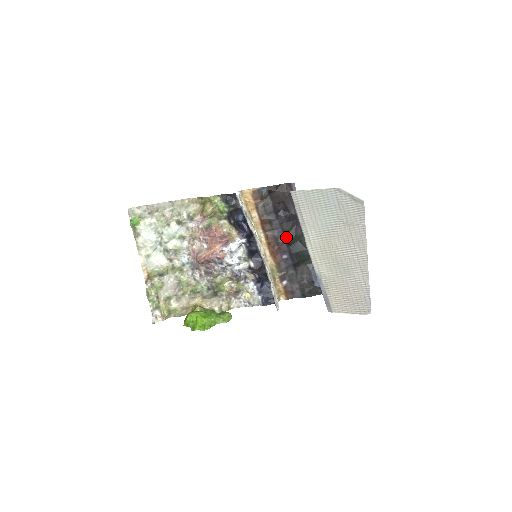
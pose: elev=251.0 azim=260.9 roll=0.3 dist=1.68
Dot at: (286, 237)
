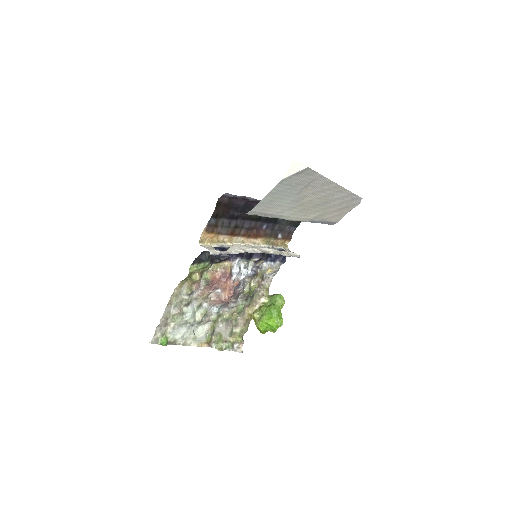
Dot at: (254, 219)
